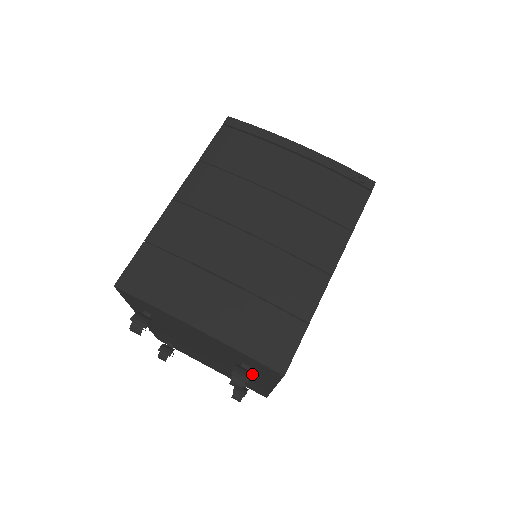
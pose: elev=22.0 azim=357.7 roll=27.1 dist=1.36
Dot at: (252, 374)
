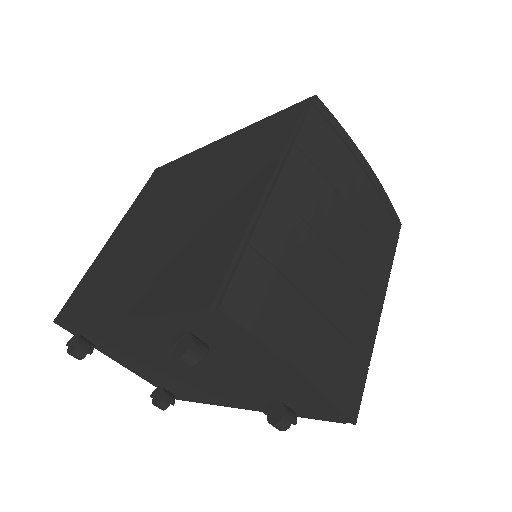
Dot at: (254, 400)
